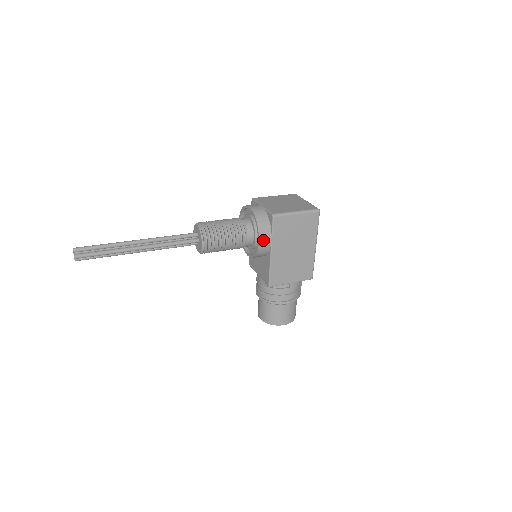
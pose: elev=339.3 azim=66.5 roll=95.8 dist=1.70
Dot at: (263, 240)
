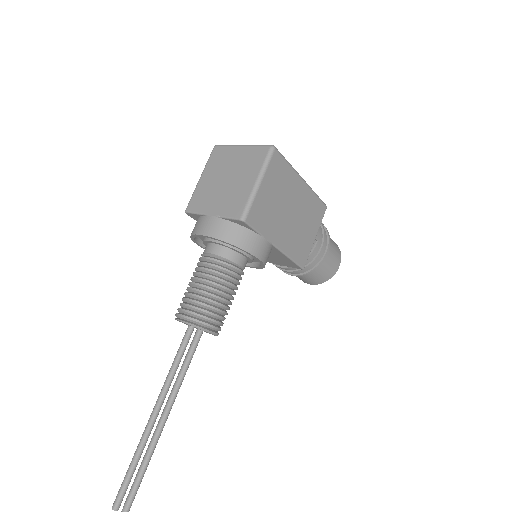
Dot at: (259, 251)
